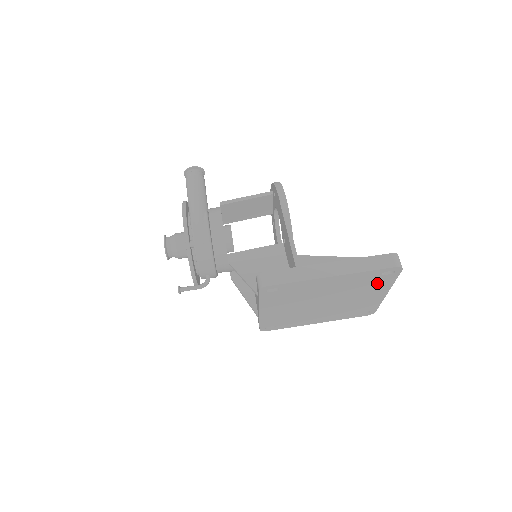
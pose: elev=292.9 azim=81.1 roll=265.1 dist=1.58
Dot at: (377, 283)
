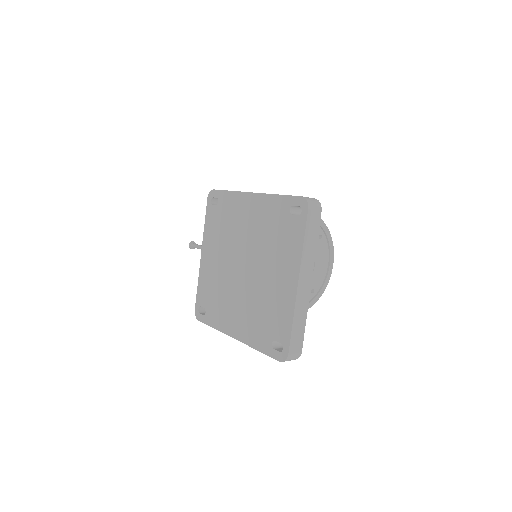
Dot at: (287, 238)
